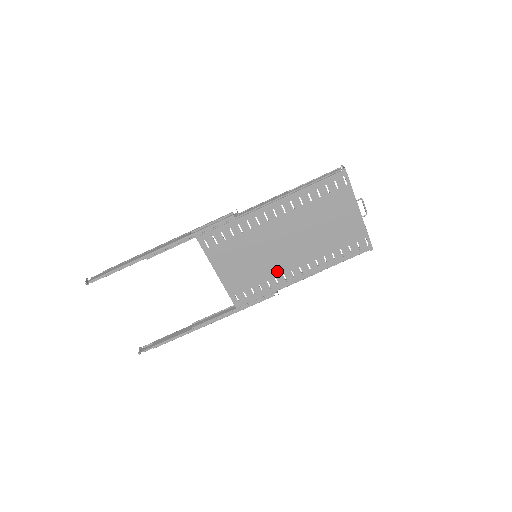
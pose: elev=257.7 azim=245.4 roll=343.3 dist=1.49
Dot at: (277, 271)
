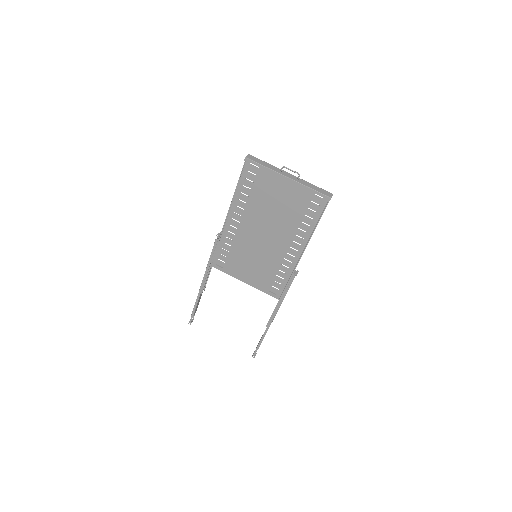
Dot at: (278, 259)
